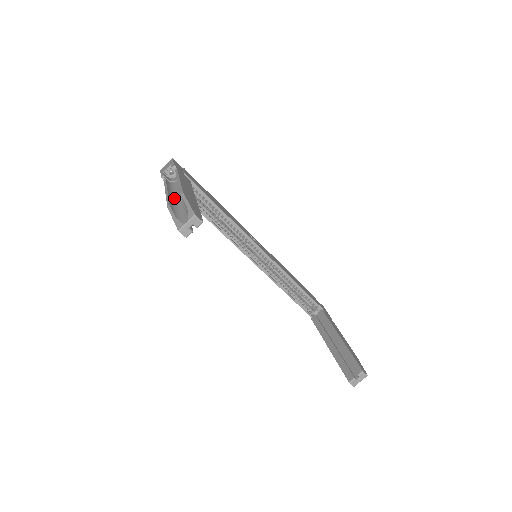
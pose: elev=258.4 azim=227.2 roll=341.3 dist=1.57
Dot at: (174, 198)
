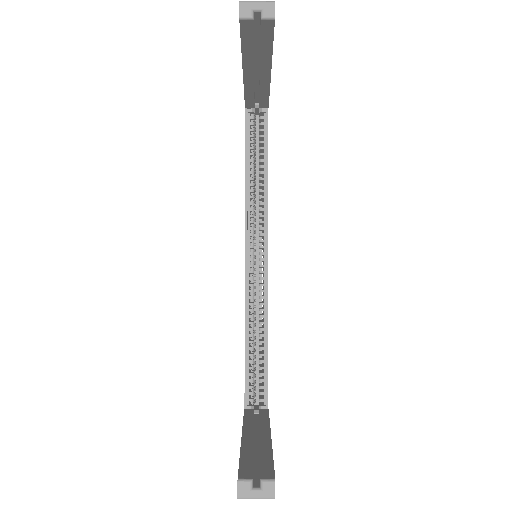
Dot at: occluded
